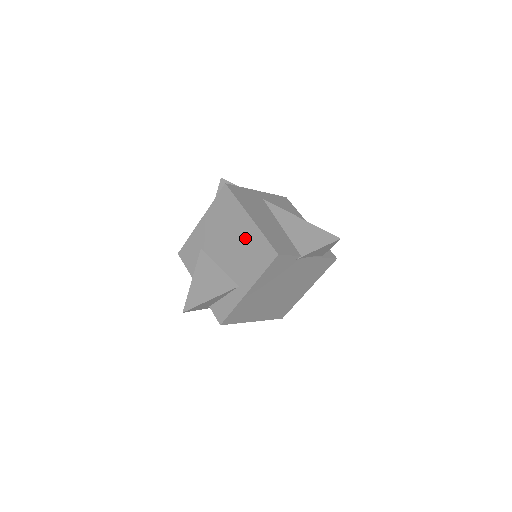
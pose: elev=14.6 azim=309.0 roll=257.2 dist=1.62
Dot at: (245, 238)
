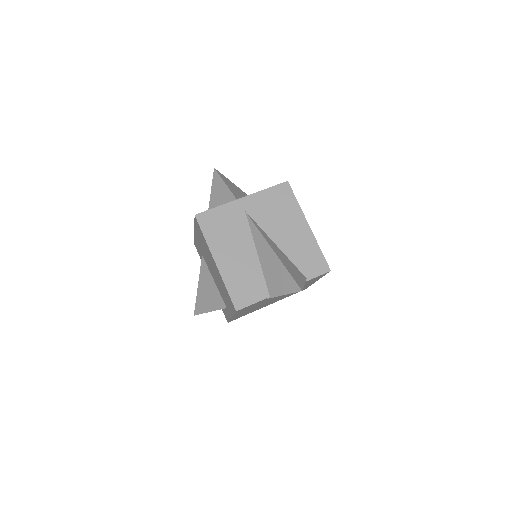
Dot at: (218, 276)
